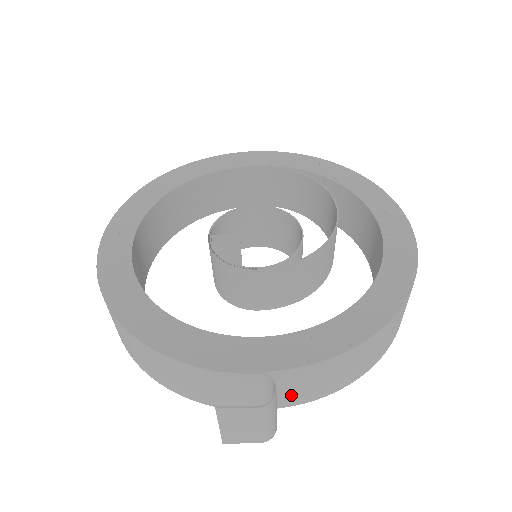
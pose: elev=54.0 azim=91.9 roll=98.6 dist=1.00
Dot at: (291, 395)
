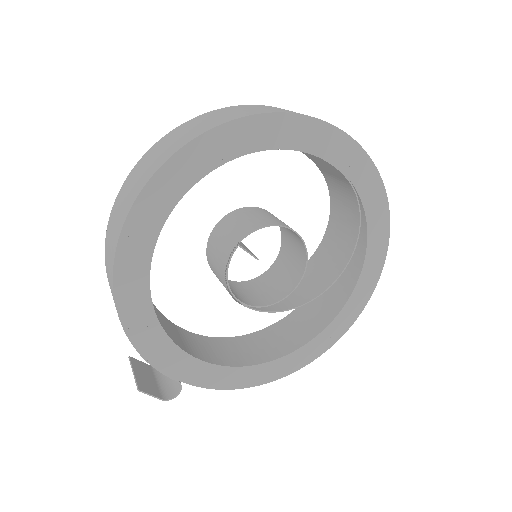
Dot at: occluded
